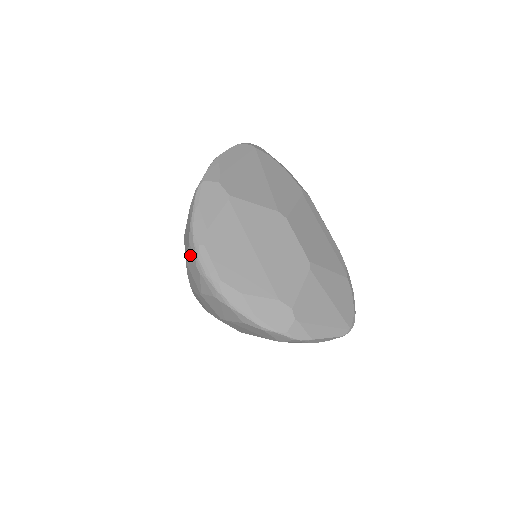
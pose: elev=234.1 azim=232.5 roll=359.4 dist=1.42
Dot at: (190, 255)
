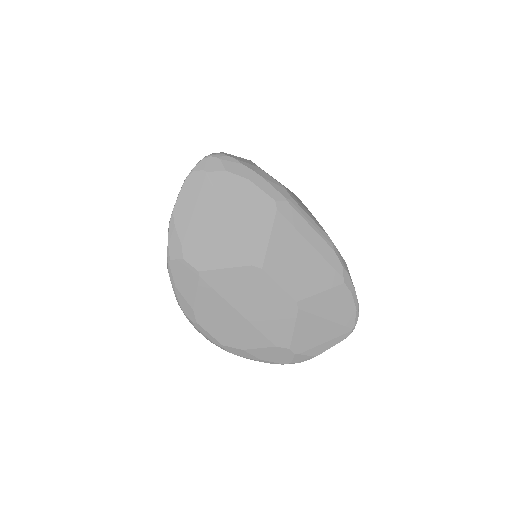
Dot at: occluded
